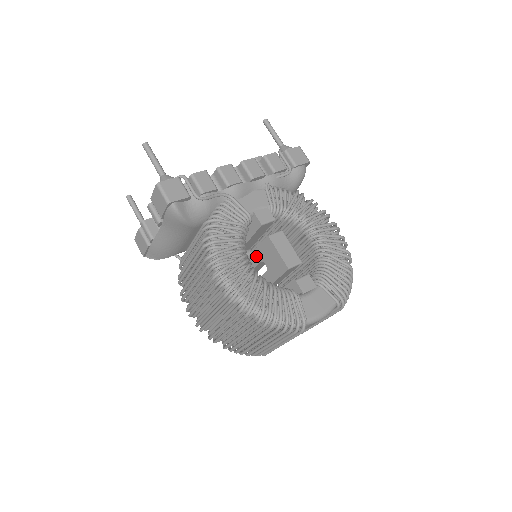
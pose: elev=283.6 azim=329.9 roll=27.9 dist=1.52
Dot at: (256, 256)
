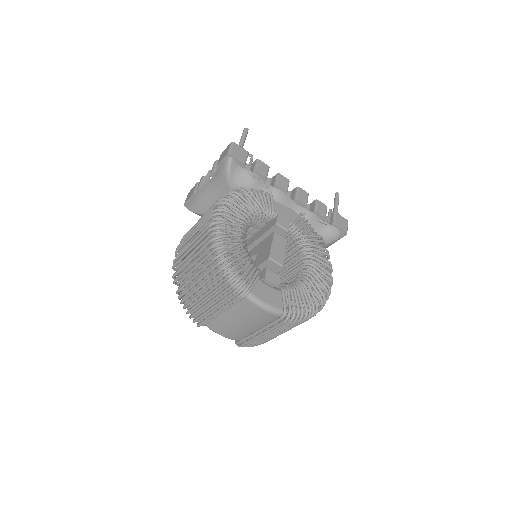
Dot at: (255, 249)
